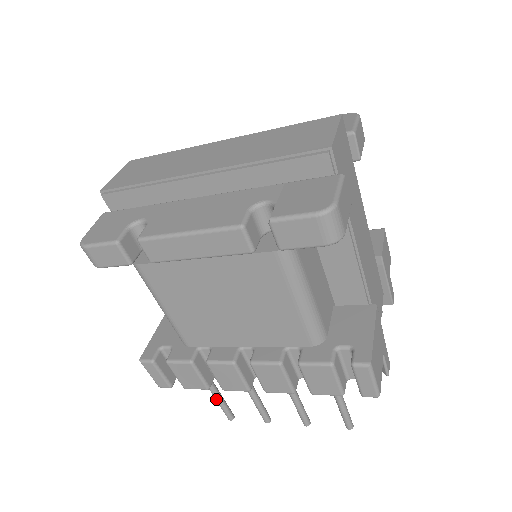
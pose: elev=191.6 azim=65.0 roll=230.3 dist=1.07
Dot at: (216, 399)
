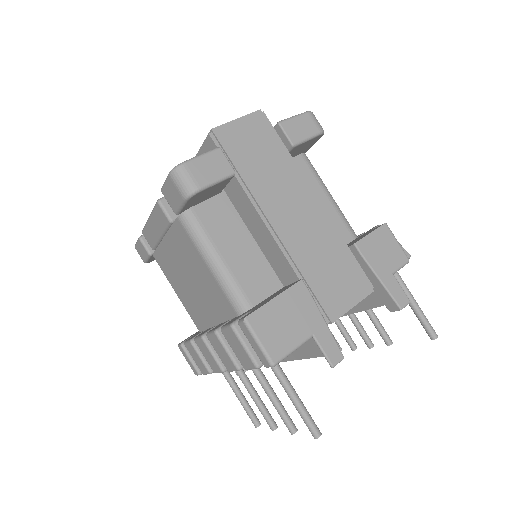
Dot at: (237, 397)
